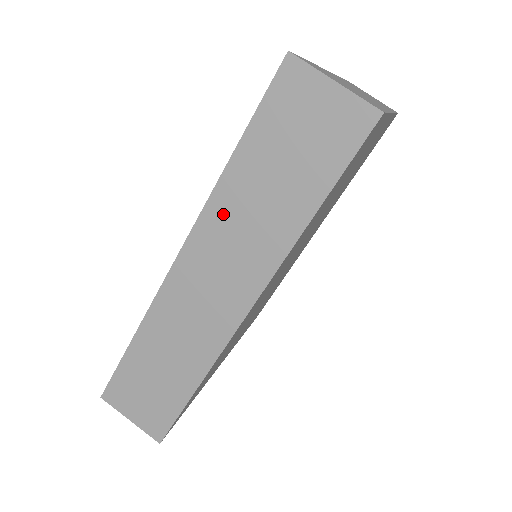
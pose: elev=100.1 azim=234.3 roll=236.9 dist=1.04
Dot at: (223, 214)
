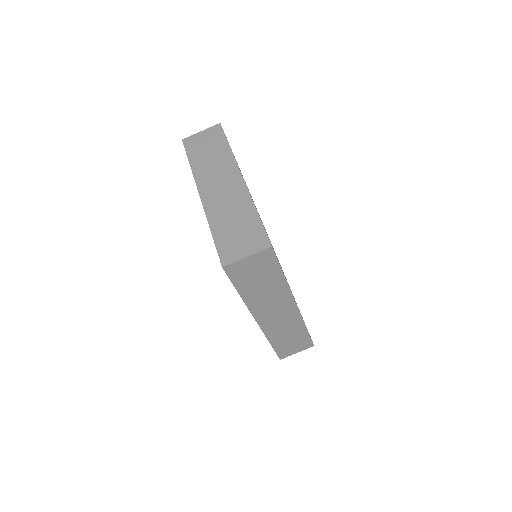
Dot at: (256, 303)
